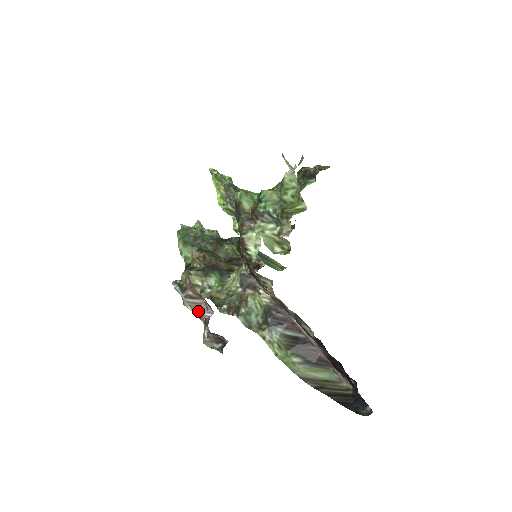
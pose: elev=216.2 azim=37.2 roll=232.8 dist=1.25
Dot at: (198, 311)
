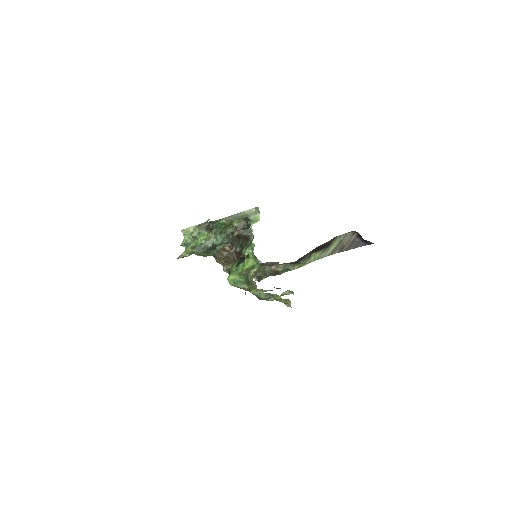
Dot at: occluded
